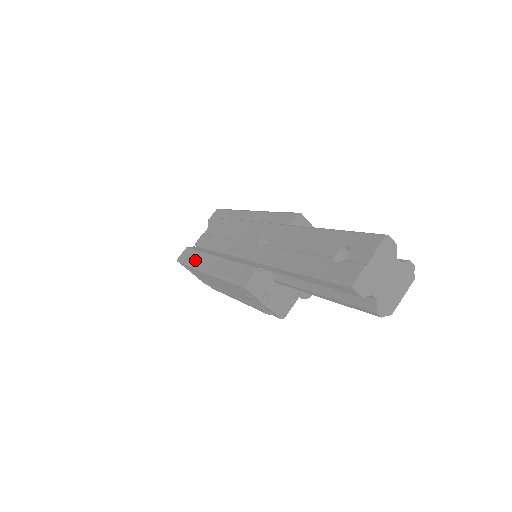
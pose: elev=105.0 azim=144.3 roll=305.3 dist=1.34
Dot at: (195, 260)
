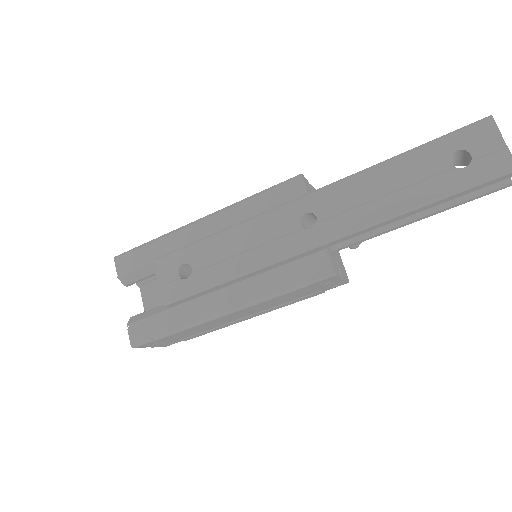
Dot at: (180, 320)
